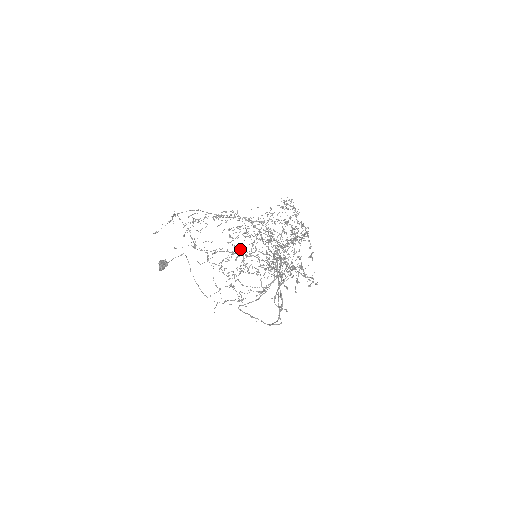
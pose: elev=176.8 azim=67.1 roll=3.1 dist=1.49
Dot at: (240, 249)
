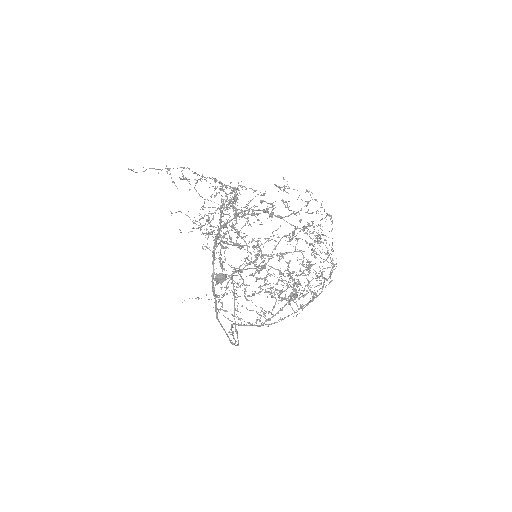
Dot at: (209, 217)
